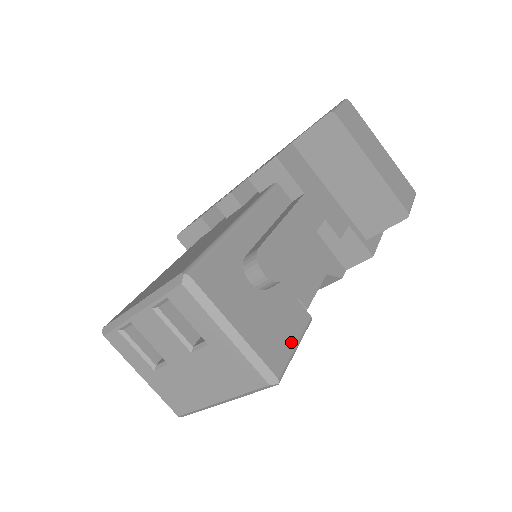
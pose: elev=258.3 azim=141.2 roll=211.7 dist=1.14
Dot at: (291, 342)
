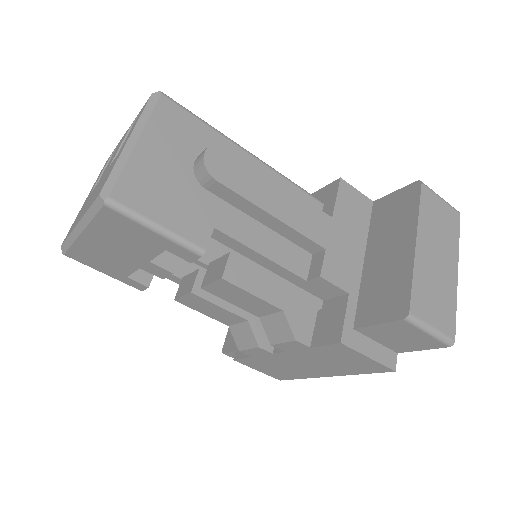
Dot at: (160, 217)
